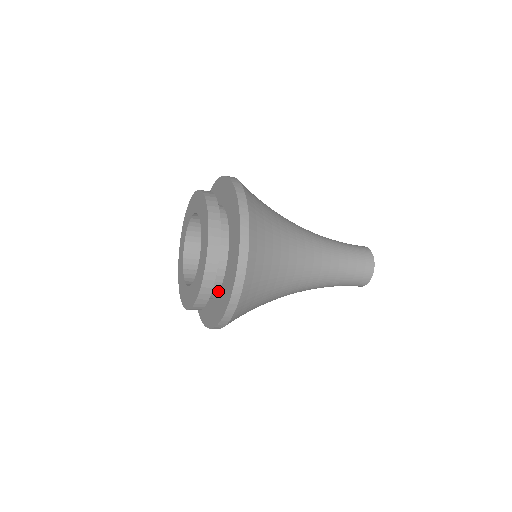
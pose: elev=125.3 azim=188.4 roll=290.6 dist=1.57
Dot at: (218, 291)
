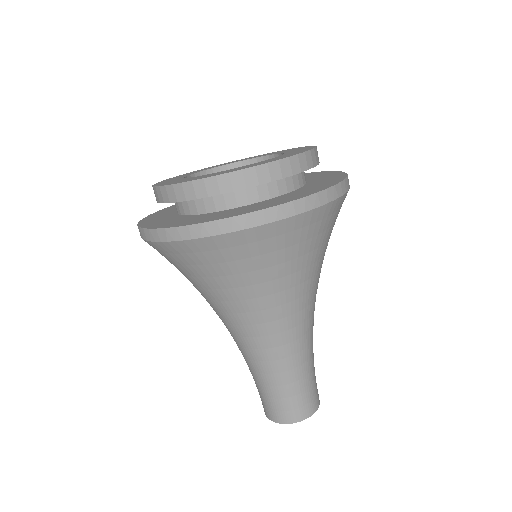
Dot at: (289, 191)
